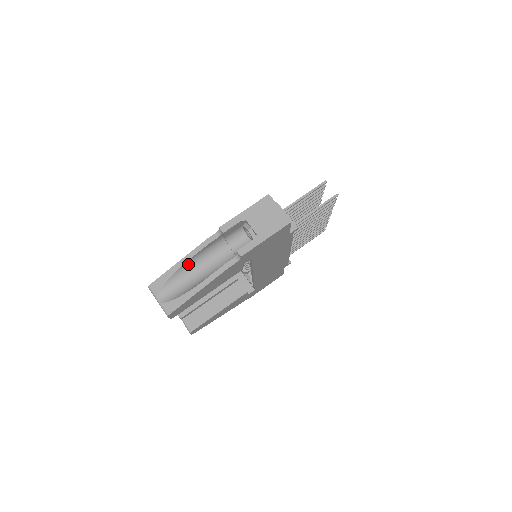
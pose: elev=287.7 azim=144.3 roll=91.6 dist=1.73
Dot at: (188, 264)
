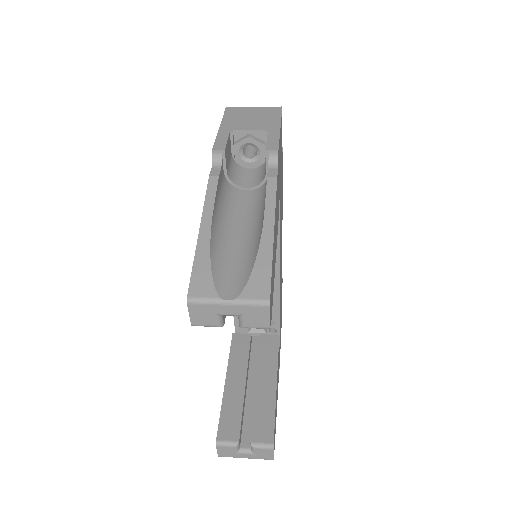
Dot at: (215, 227)
